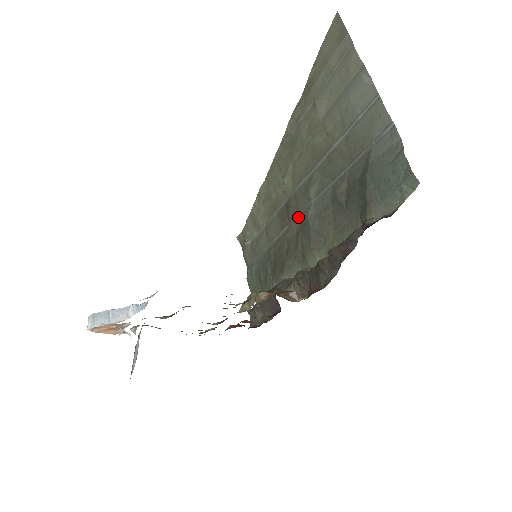
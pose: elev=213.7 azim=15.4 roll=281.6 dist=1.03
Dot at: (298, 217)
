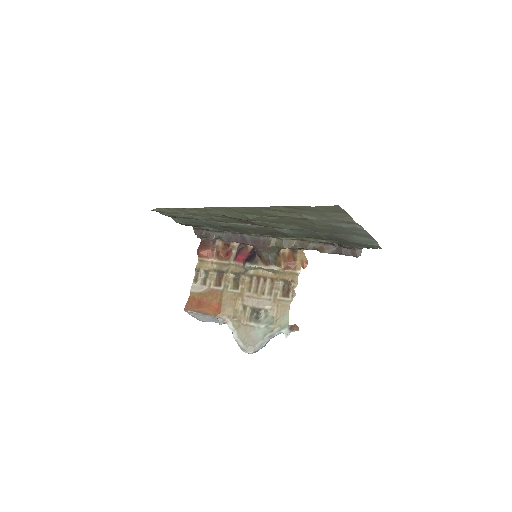
Dot at: (268, 227)
